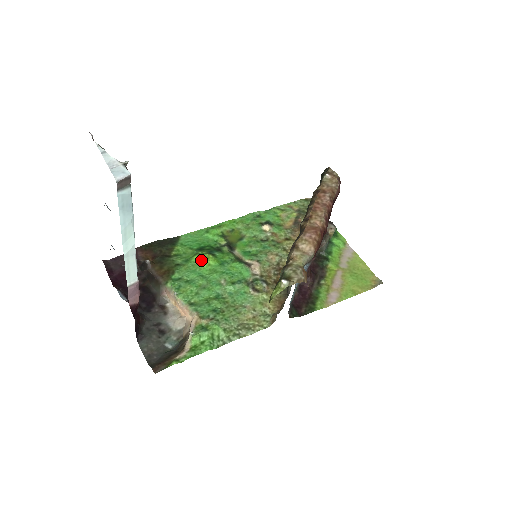
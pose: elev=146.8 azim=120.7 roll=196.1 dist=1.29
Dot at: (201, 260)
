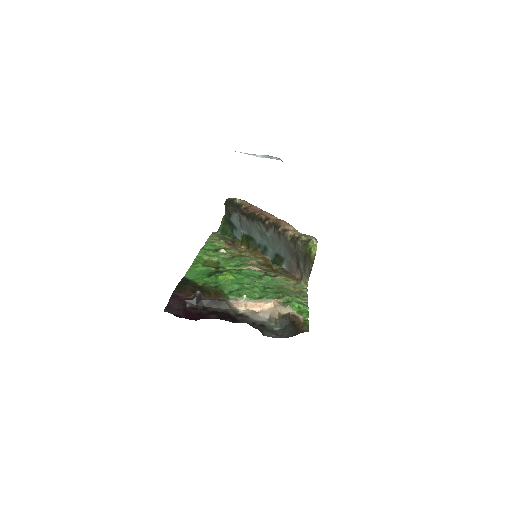
Dot at: (227, 276)
